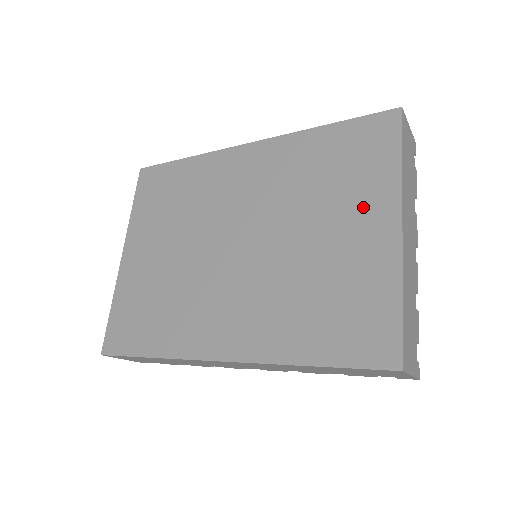
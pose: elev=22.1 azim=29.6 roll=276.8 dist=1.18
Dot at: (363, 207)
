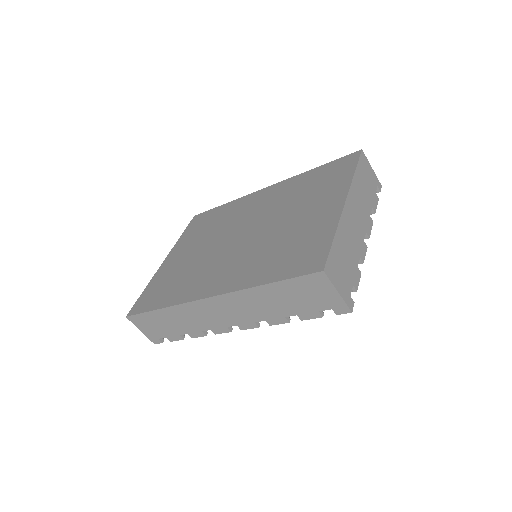
Dot at: (325, 198)
